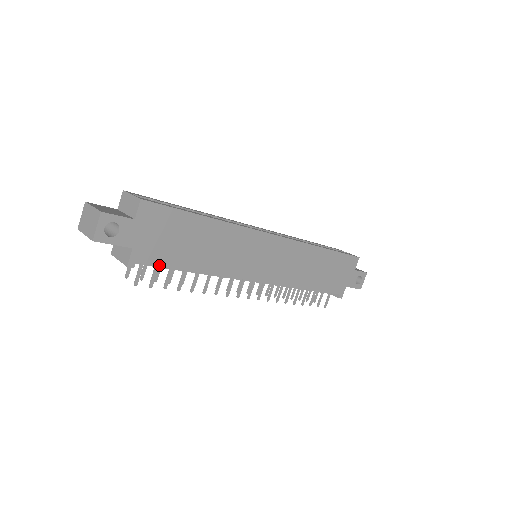
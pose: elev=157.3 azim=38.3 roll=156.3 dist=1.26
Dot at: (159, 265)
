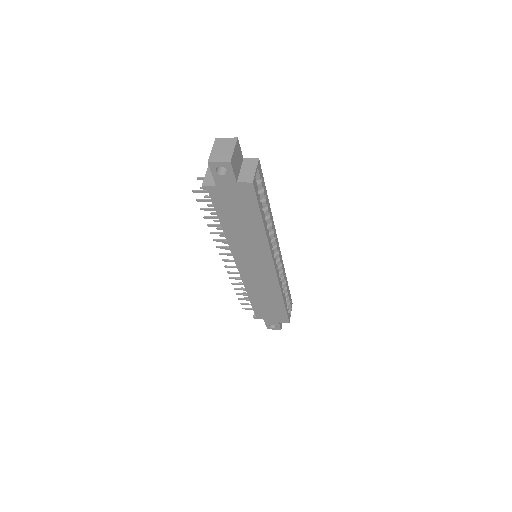
Dot at: (214, 204)
